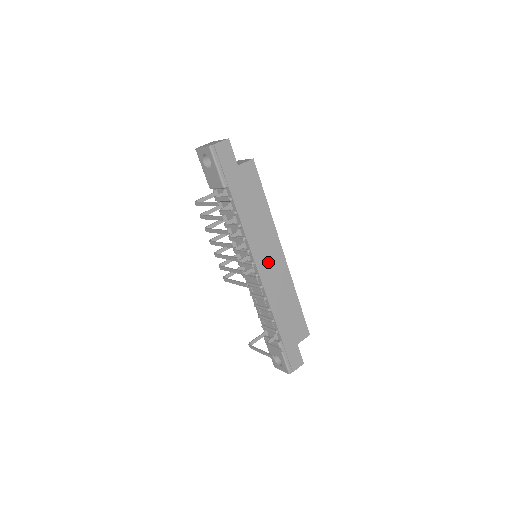
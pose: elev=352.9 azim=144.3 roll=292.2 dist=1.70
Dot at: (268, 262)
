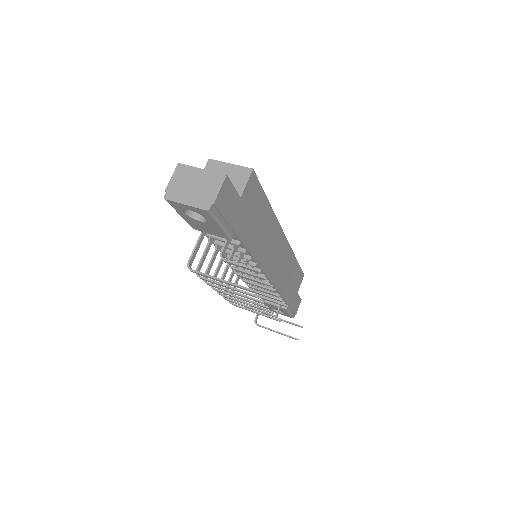
Dot at: (275, 260)
